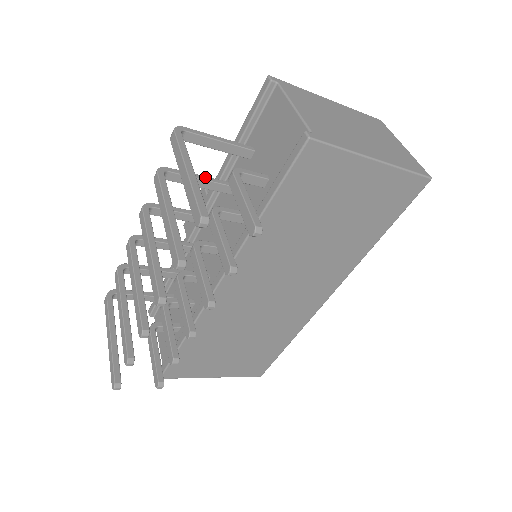
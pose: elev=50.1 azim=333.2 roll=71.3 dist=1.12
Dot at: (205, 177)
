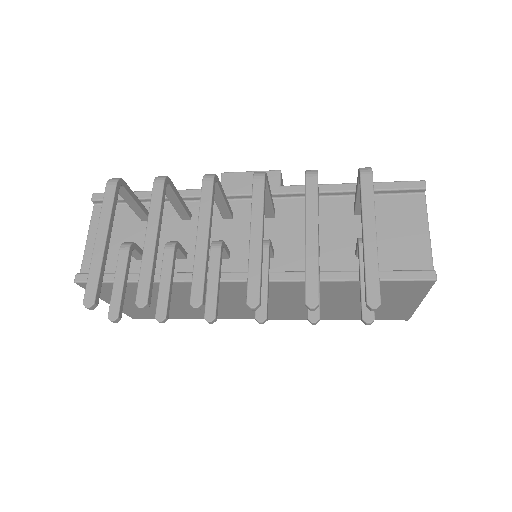
Dot at: occluded
